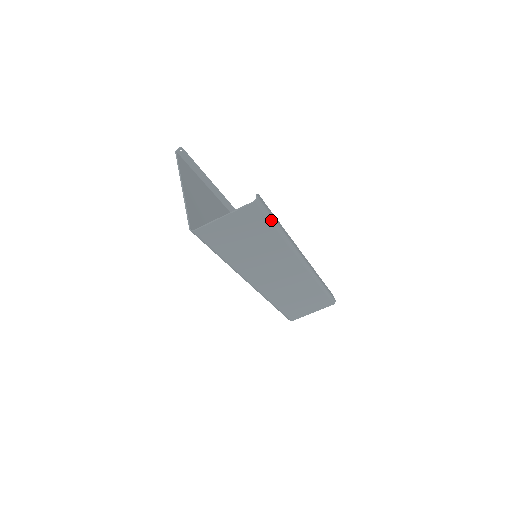
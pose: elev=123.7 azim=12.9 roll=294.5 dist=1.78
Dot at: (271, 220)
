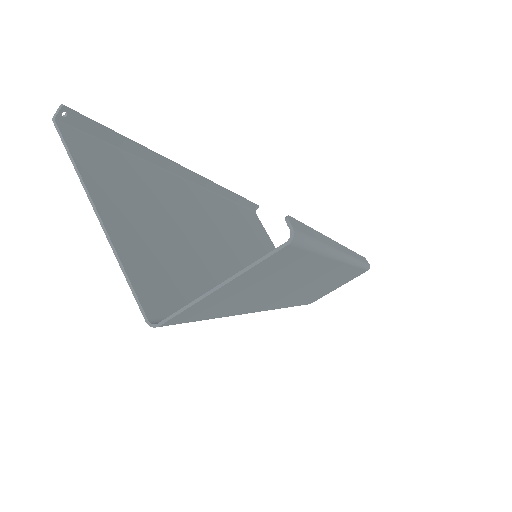
Dot at: (313, 248)
